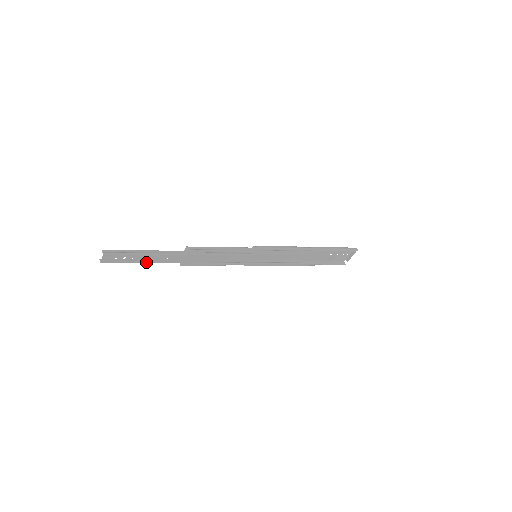
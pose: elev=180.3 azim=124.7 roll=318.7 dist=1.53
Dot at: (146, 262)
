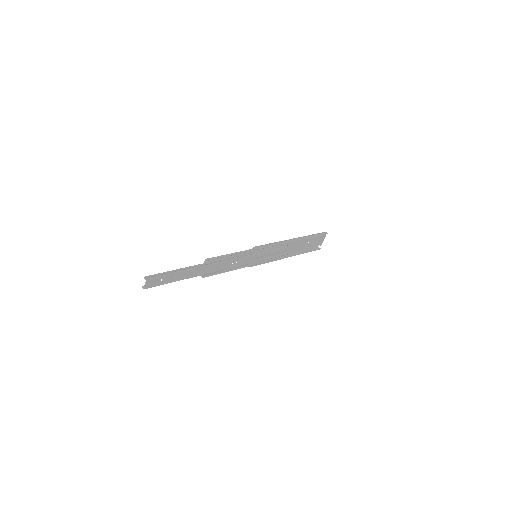
Dot at: (178, 280)
